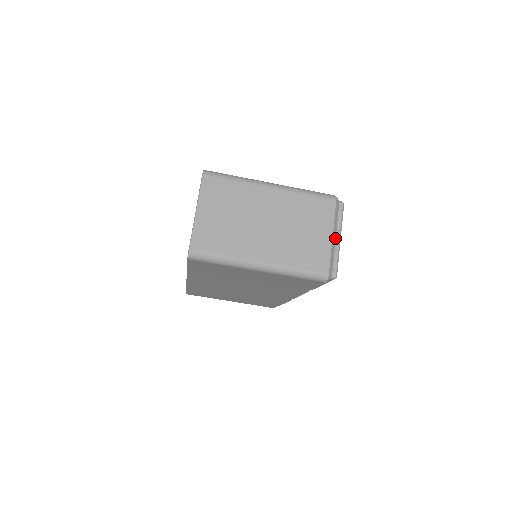
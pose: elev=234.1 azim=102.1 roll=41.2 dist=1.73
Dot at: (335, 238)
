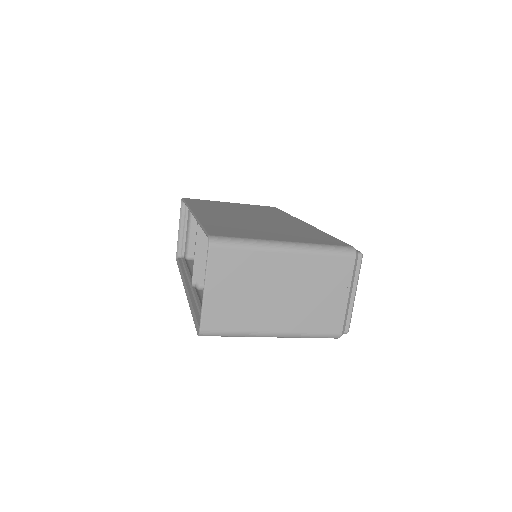
Dot at: (350, 295)
